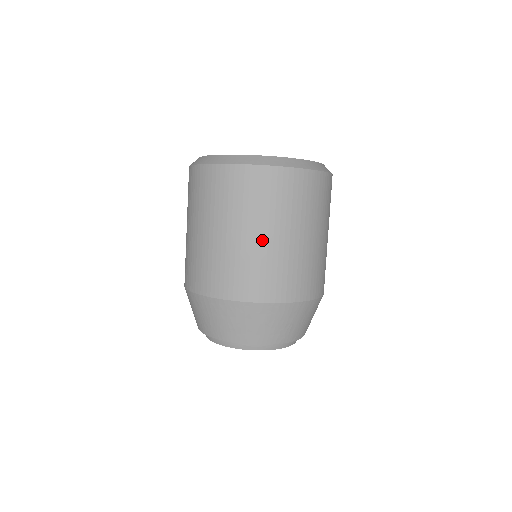
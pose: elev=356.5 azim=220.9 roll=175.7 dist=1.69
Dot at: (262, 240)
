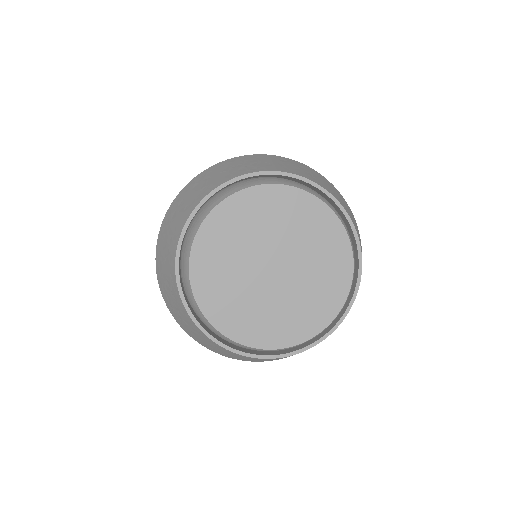
Dot at: occluded
